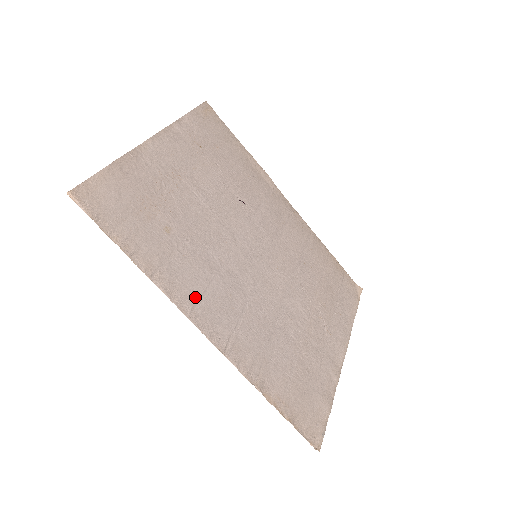
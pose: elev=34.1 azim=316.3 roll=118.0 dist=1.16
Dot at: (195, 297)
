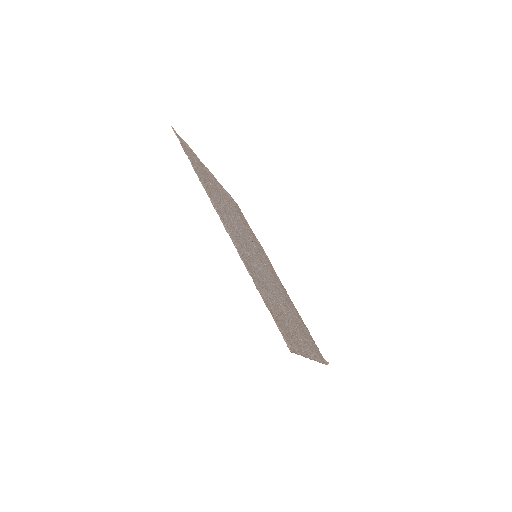
Dot at: (220, 212)
